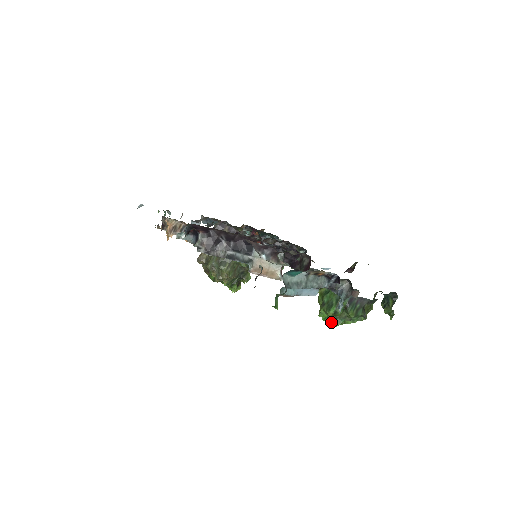
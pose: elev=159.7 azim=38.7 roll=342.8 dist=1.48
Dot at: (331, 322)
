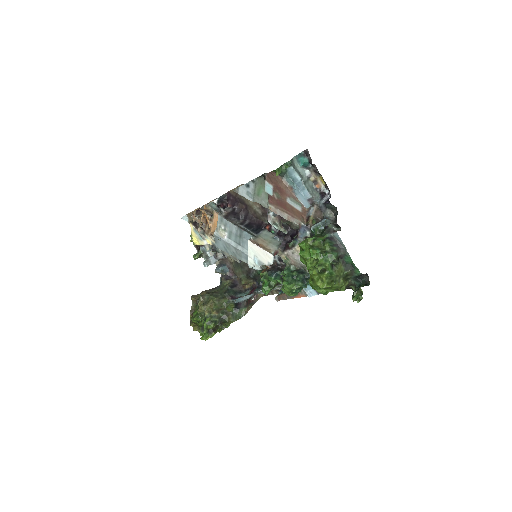
Dot at: (306, 255)
